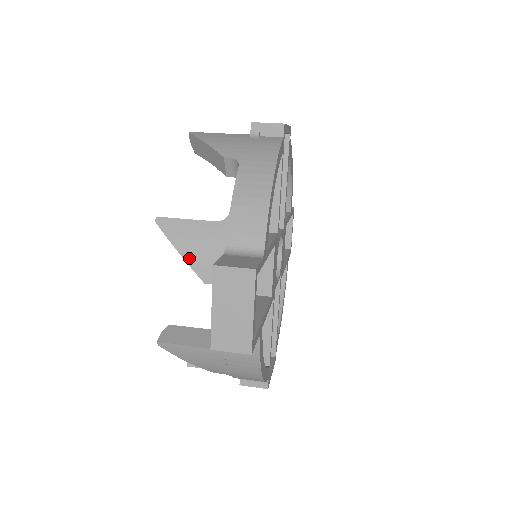
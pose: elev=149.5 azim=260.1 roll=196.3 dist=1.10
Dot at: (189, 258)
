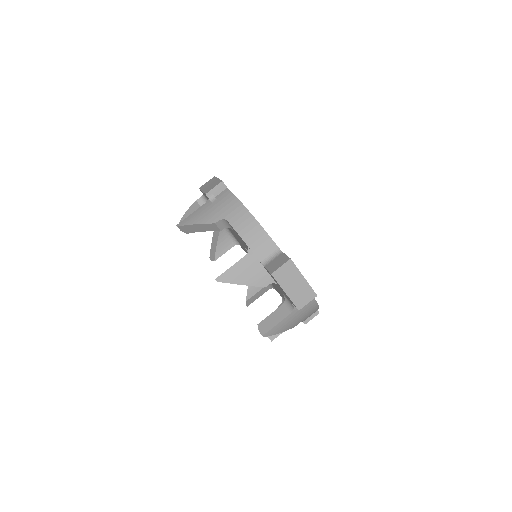
Dot at: (249, 283)
